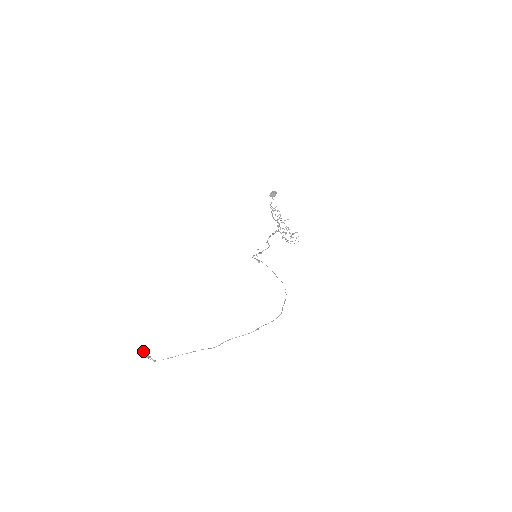
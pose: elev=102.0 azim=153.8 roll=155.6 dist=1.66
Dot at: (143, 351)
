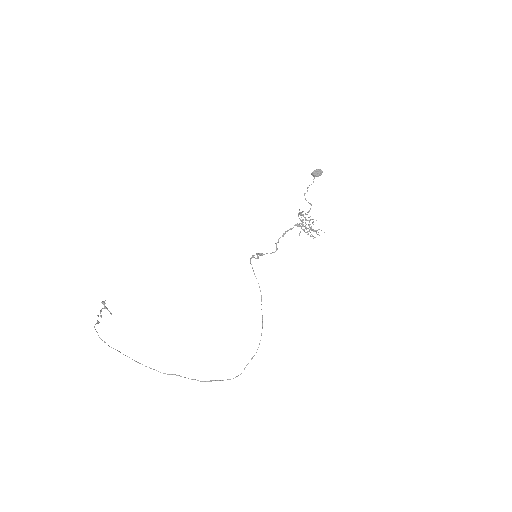
Dot at: (101, 302)
